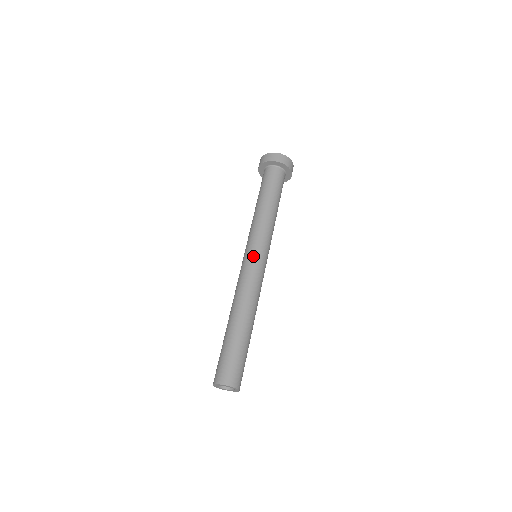
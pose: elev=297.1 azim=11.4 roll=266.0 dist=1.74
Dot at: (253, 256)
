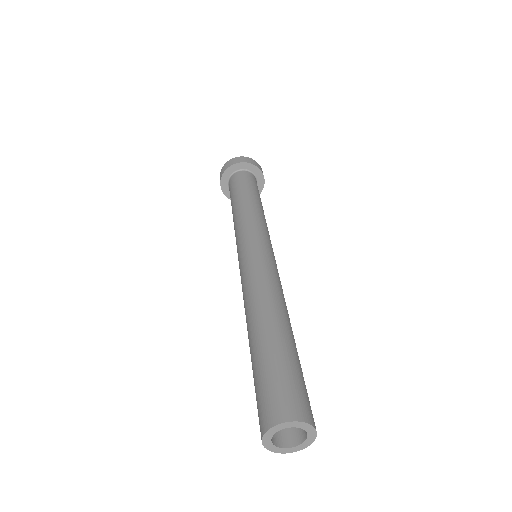
Dot at: (249, 248)
